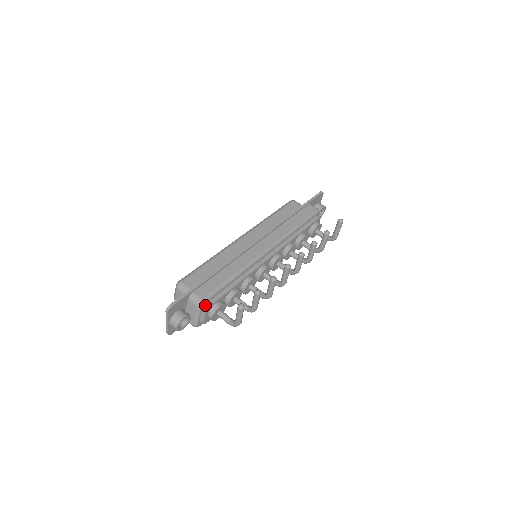
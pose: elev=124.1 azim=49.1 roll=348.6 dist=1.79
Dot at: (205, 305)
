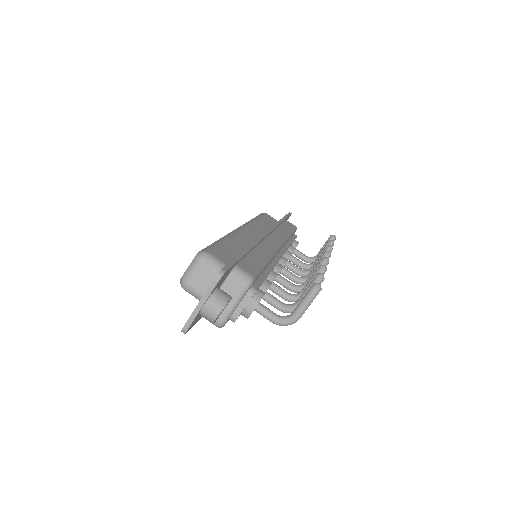
Dot at: (250, 287)
